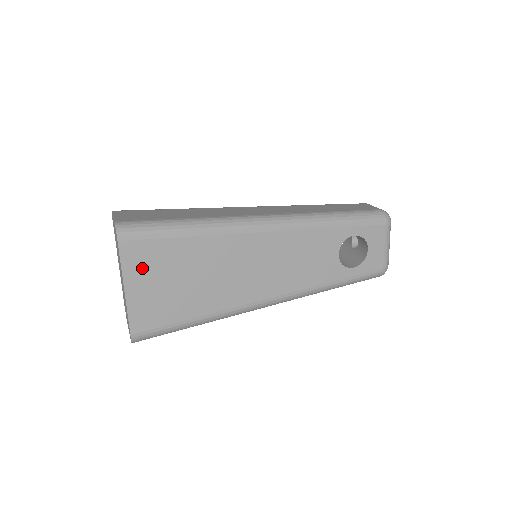
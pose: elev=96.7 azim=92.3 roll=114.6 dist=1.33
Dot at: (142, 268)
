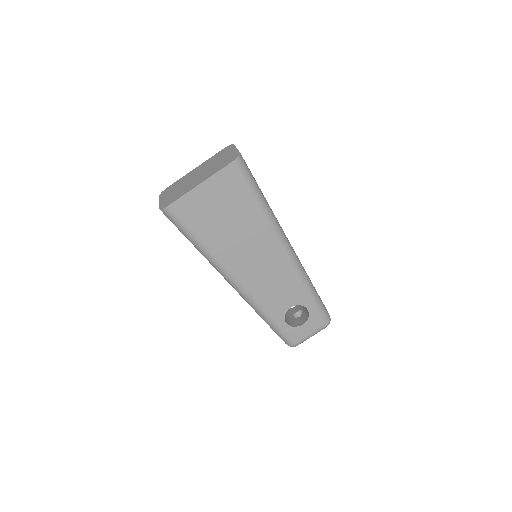
Dot at: (221, 187)
